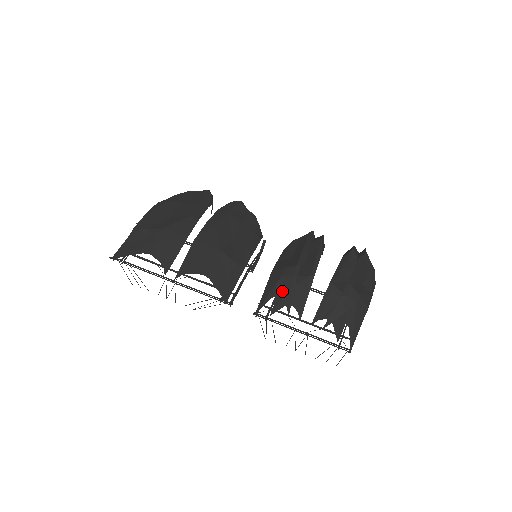
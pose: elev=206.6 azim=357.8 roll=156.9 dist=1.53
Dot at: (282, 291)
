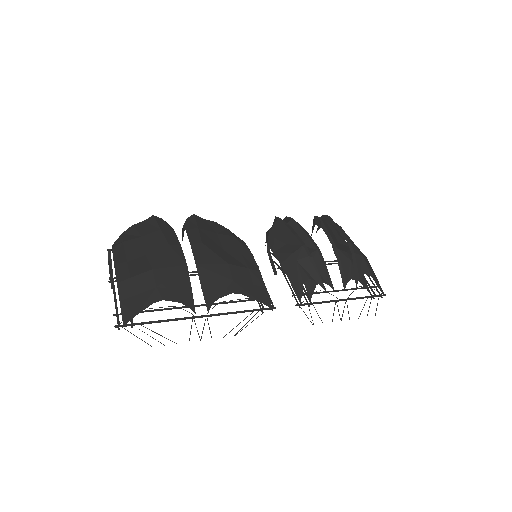
Dot at: (307, 273)
